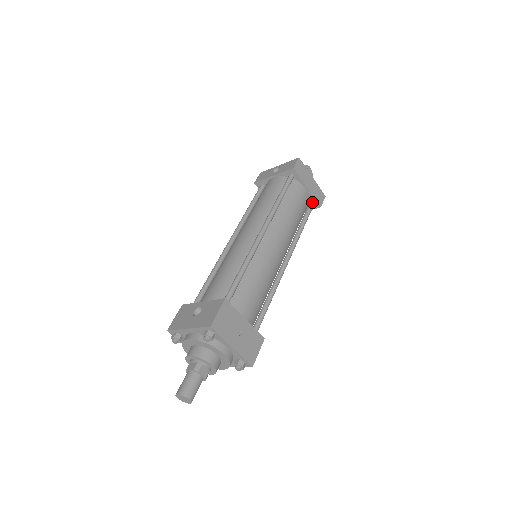
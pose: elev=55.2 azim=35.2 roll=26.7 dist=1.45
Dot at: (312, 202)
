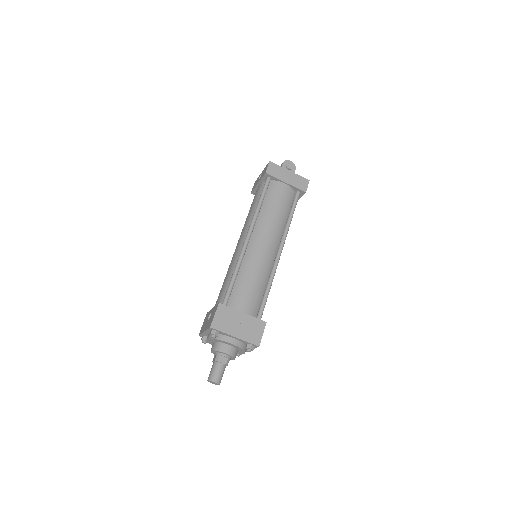
Dot at: (297, 191)
